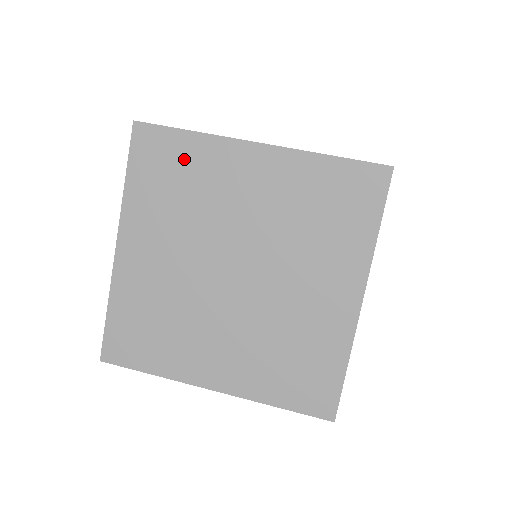
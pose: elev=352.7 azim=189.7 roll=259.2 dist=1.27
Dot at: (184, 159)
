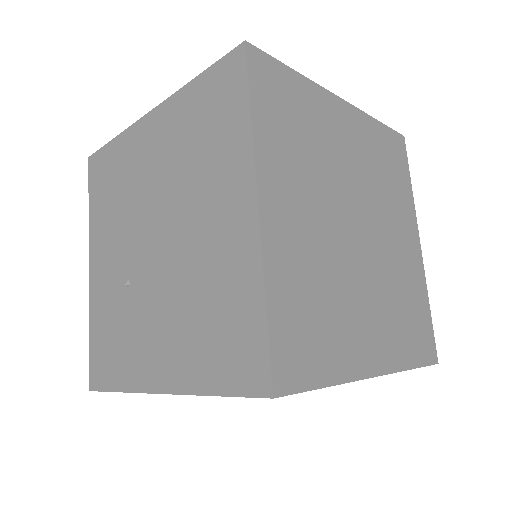
Dot at: (298, 101)
